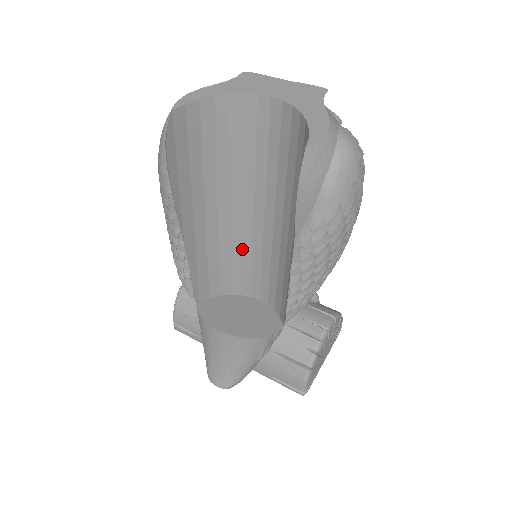
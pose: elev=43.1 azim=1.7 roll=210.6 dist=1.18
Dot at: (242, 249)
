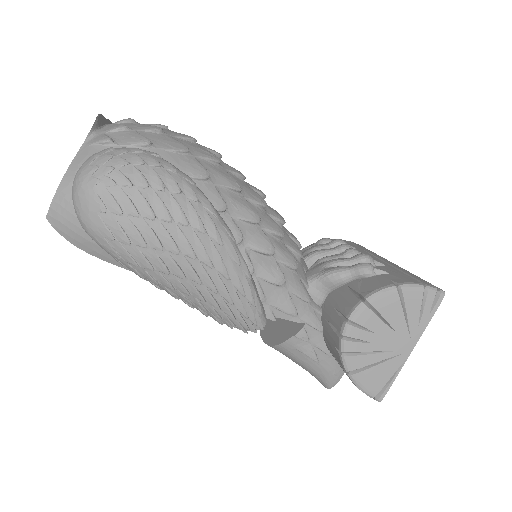
Dot at: occluded
